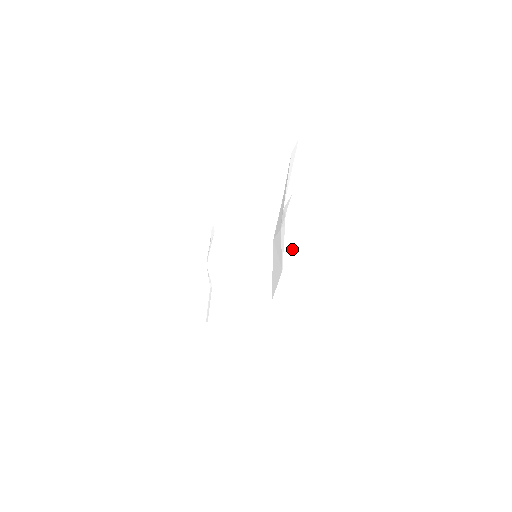
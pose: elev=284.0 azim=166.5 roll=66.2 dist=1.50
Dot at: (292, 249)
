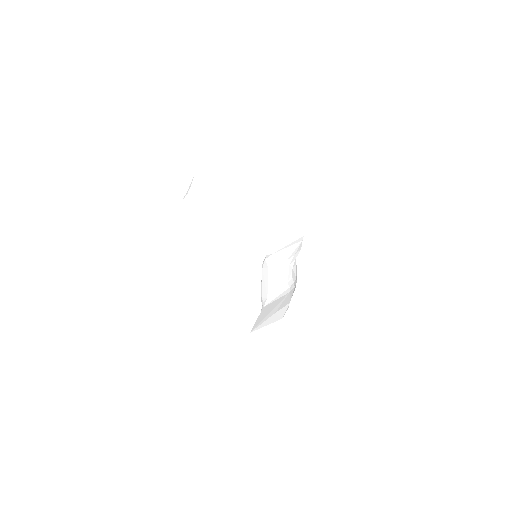
Dot at: (187, 191)
